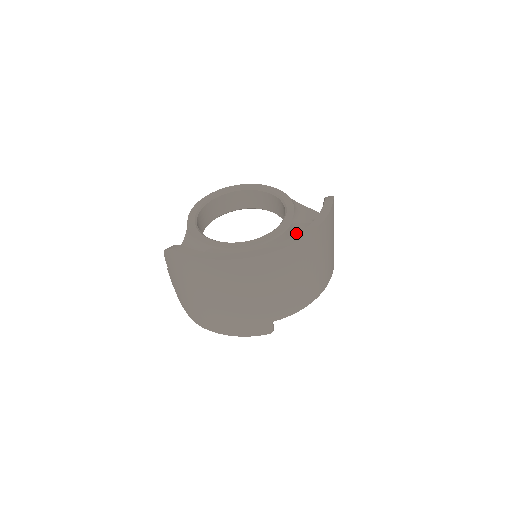
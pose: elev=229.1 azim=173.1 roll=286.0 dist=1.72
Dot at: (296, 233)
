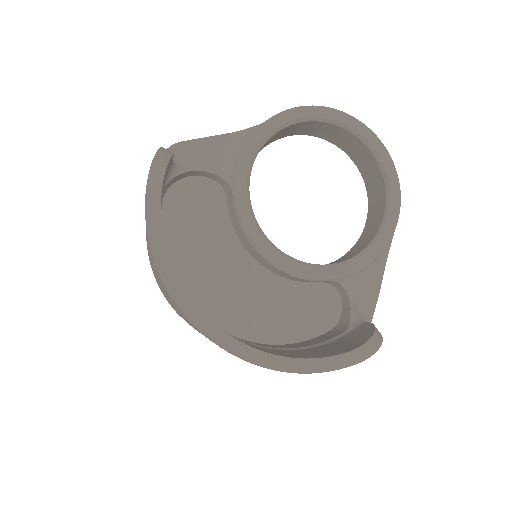
Dot at: (330, 283)
